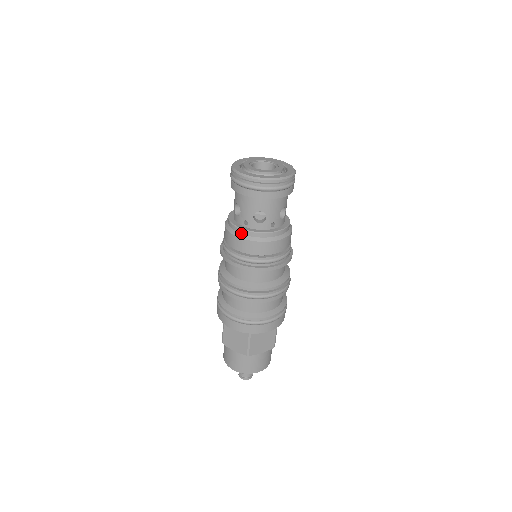
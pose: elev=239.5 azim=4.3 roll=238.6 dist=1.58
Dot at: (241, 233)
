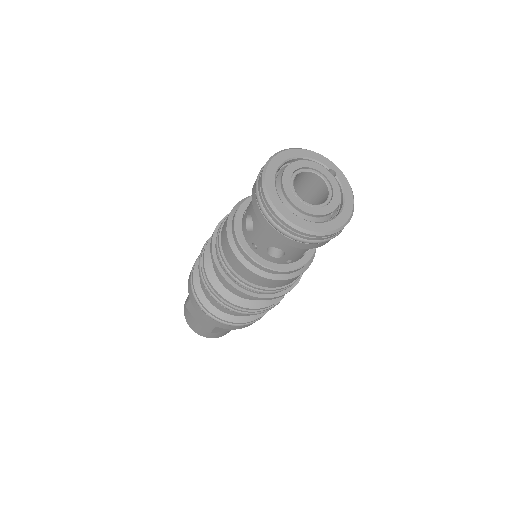
Dot at: (243, 255)
